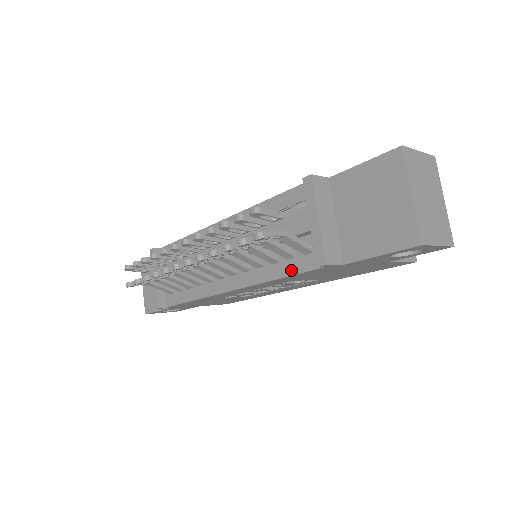
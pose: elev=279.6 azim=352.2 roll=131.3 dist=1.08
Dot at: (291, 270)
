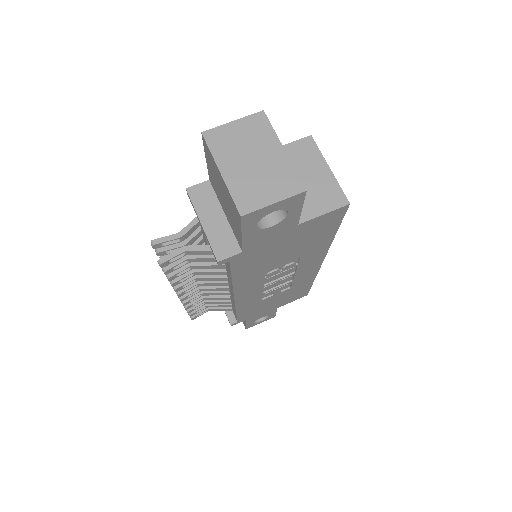
Dot at: (229, 270)
